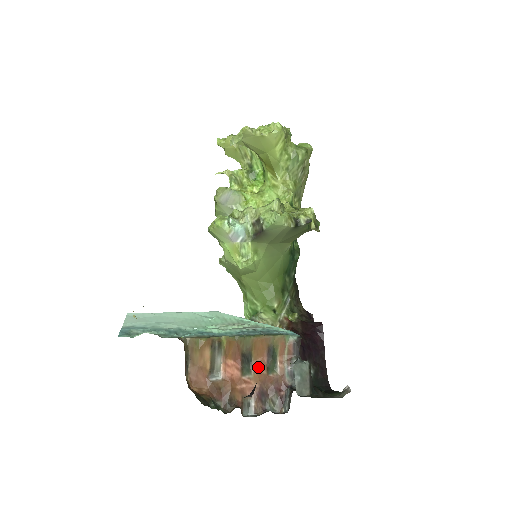
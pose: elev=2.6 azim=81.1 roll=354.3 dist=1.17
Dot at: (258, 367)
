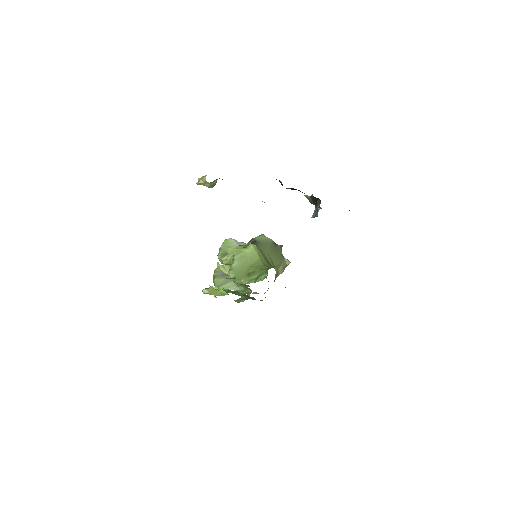
Dot at: occluded
